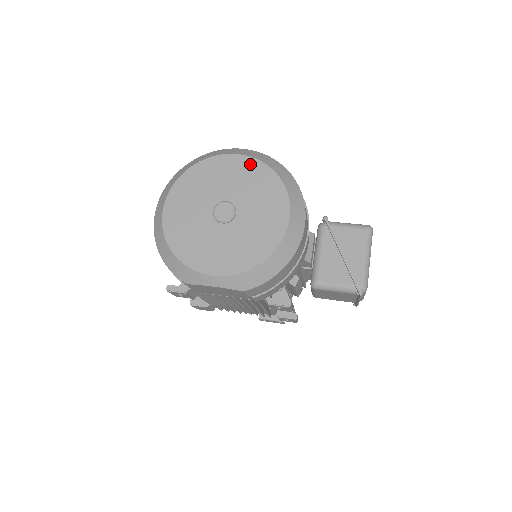
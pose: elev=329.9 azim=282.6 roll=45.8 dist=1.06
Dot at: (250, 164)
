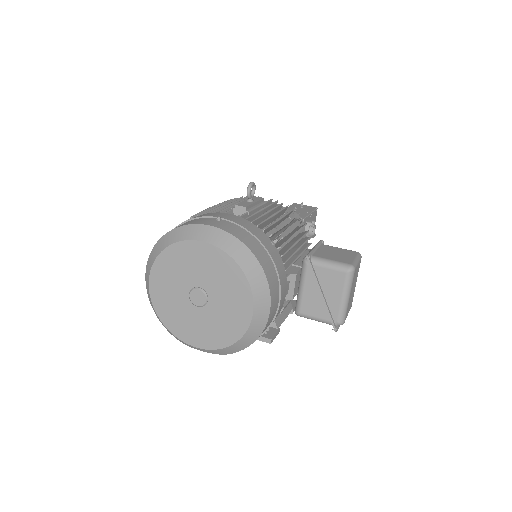
Dot at: (216, 254)
